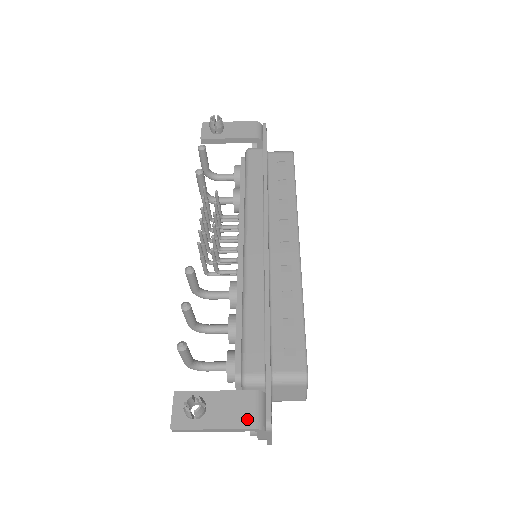
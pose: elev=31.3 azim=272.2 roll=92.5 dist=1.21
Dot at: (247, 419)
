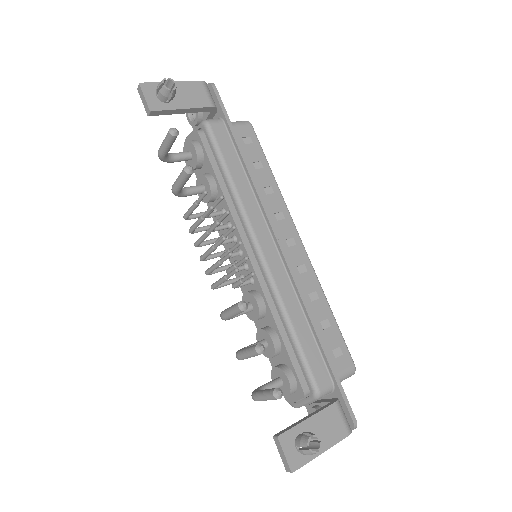
Dot at: (342, 430)
